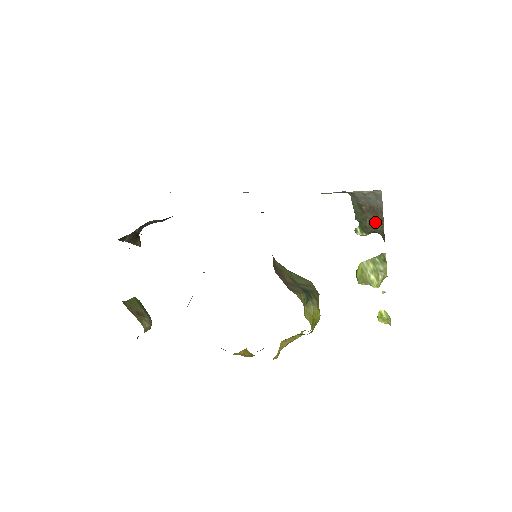
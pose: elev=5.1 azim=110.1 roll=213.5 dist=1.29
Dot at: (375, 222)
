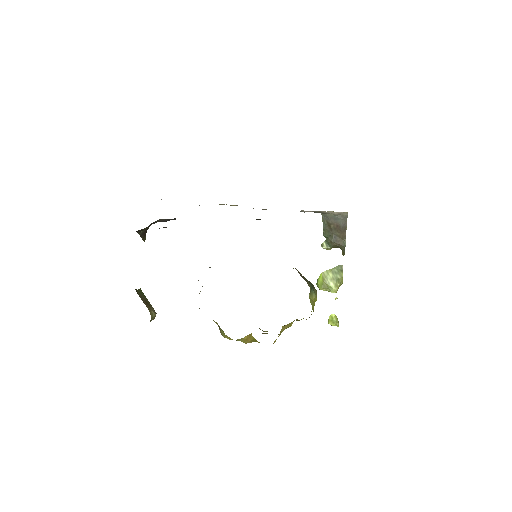
Dot at: (339, 238)
